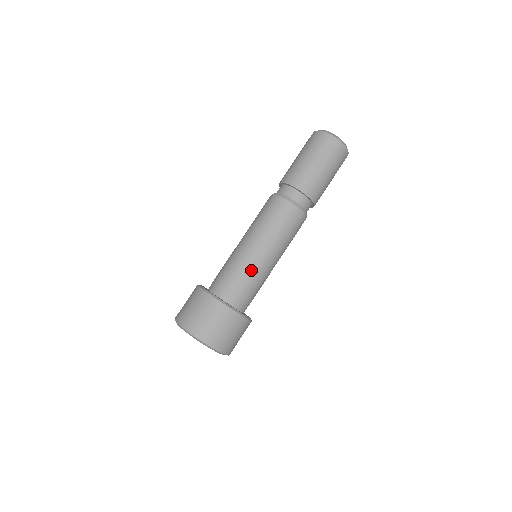
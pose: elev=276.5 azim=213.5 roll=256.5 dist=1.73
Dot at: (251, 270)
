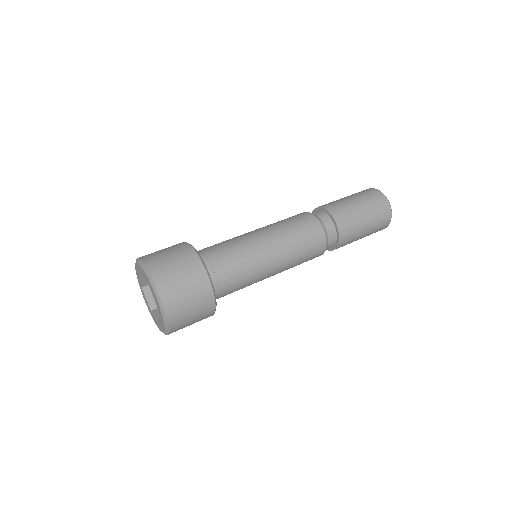
Dot at: (249, 258)
